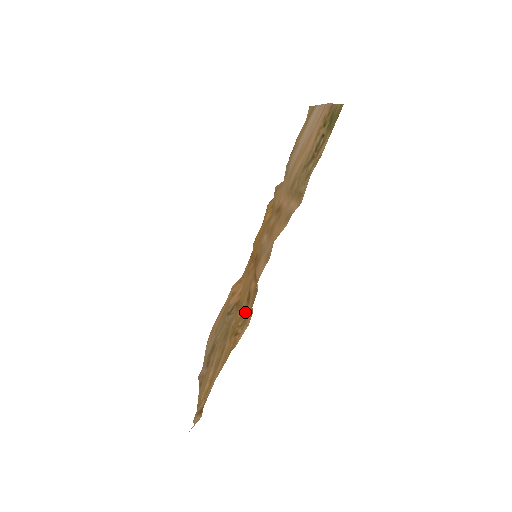
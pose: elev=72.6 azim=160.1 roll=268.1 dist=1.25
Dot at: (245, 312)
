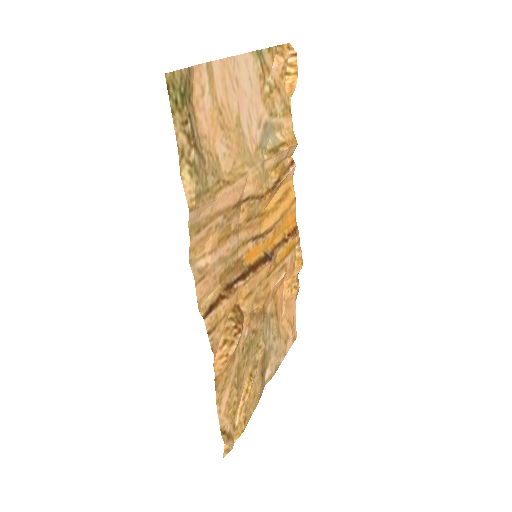
Dot at: occluded
